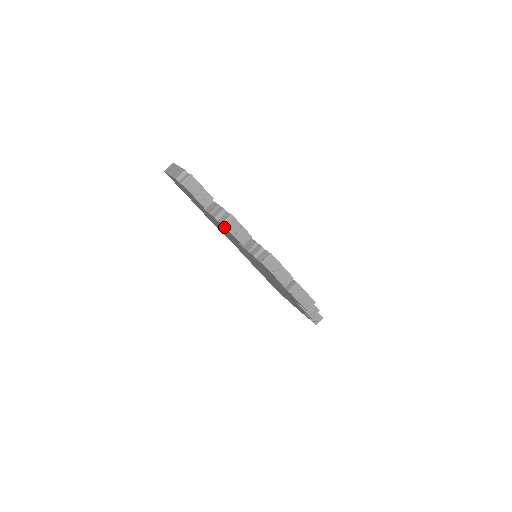
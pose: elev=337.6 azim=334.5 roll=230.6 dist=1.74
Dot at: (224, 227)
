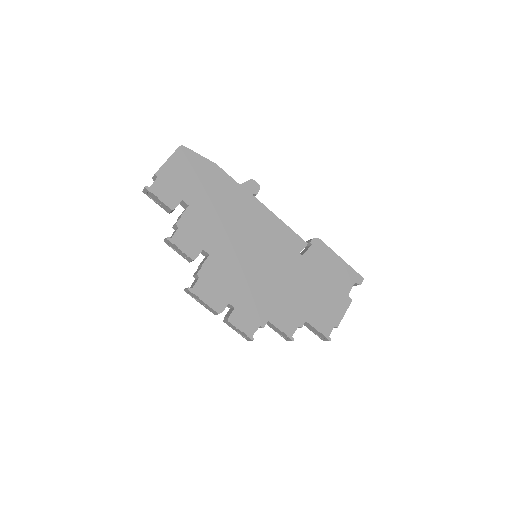
Dot at: occluded
